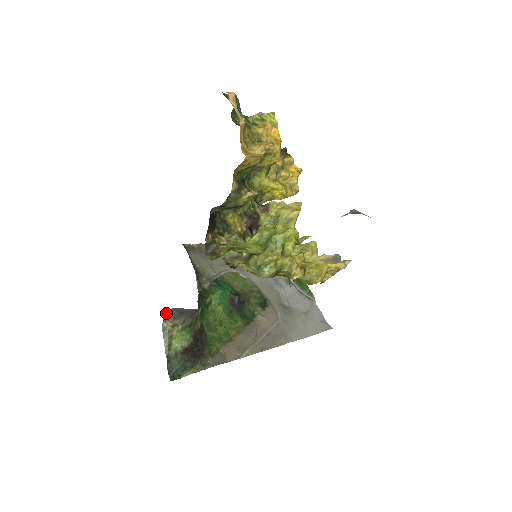
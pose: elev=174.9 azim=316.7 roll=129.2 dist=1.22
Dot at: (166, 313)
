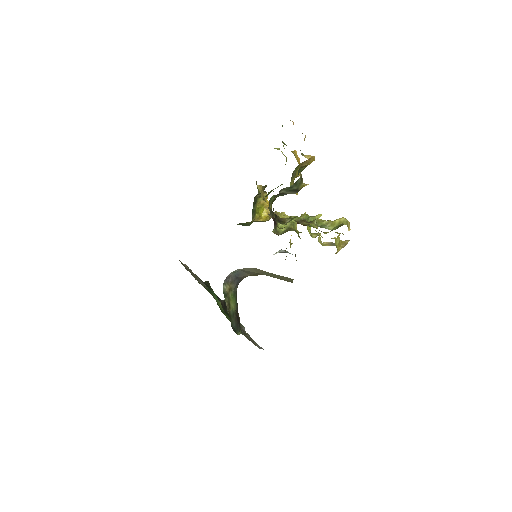
Dot at: (228, 276)
